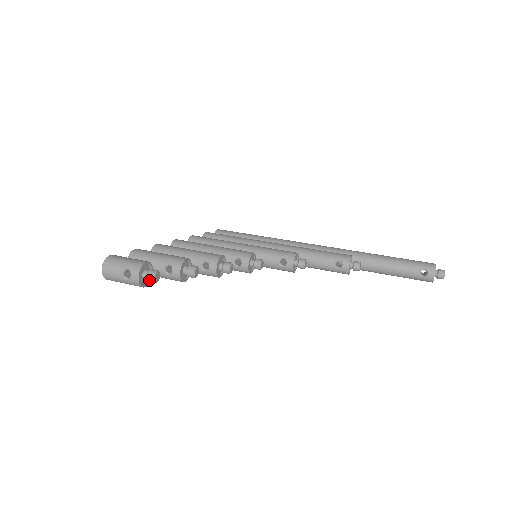
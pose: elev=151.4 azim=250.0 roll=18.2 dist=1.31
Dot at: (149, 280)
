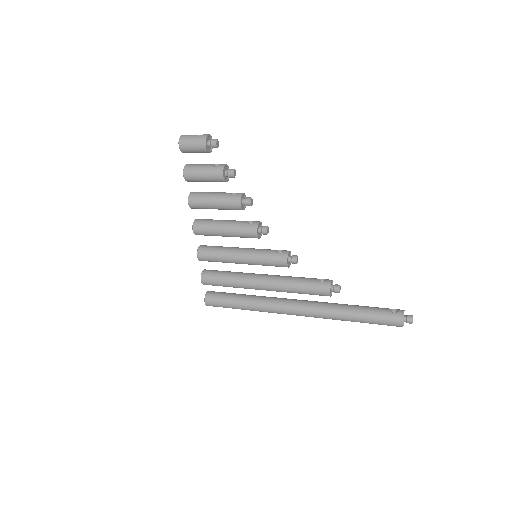
Dot at: (213, 140)
